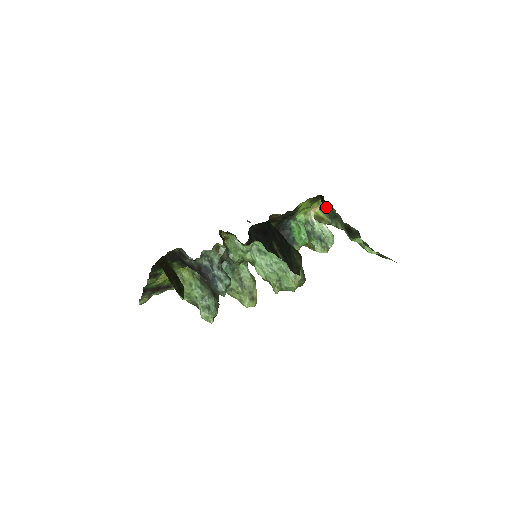
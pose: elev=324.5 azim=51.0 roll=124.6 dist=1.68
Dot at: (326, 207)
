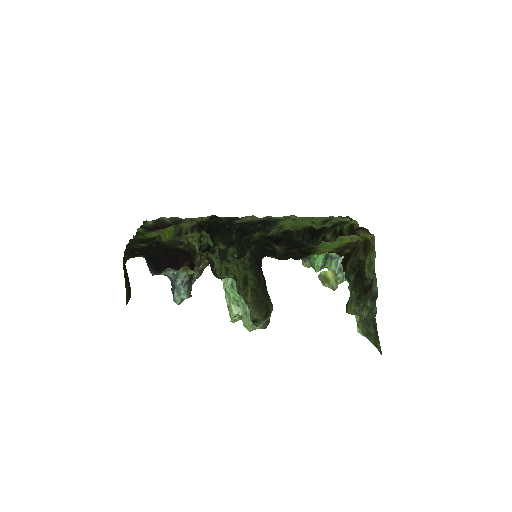
Dot at: (344, 268)
